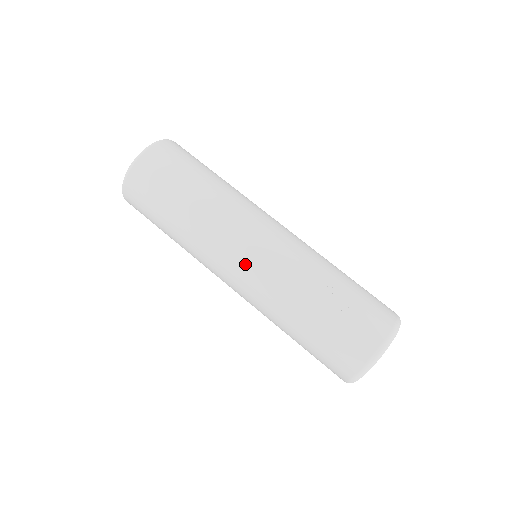
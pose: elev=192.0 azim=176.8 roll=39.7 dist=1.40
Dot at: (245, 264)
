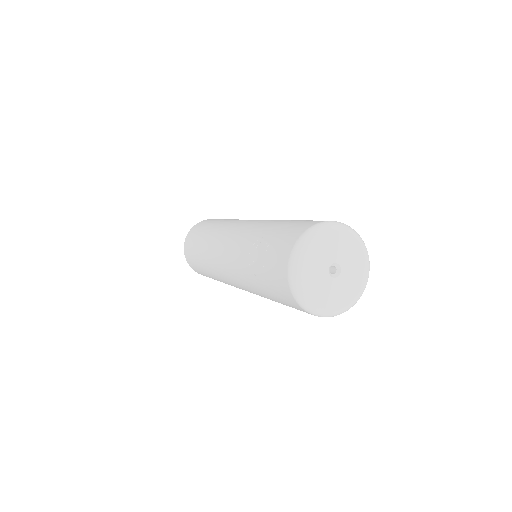
Dot at: (224, 265)
